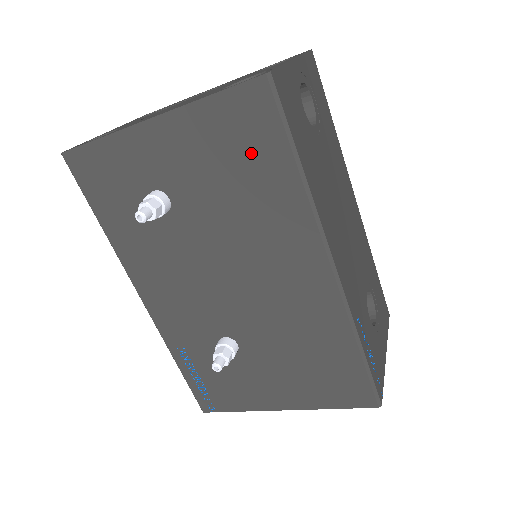
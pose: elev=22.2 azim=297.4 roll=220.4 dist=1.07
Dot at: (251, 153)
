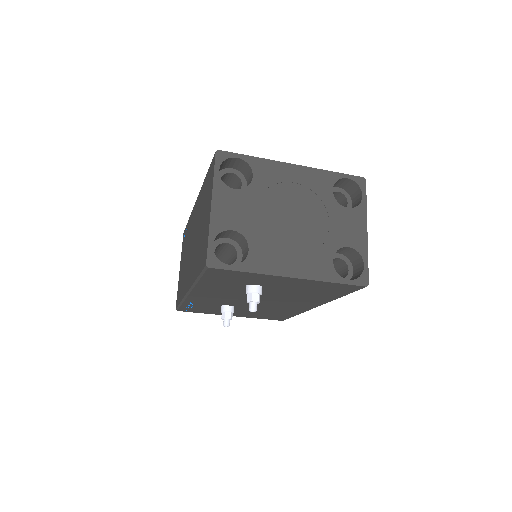
Dot at: (327, 292)
